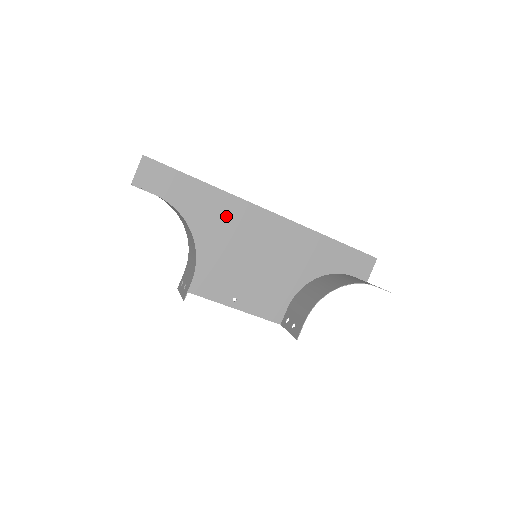
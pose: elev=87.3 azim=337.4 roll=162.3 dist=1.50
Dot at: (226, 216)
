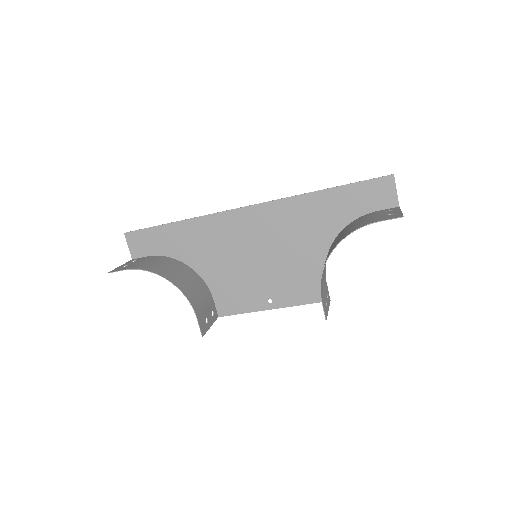
Dot at: (212, 236)
